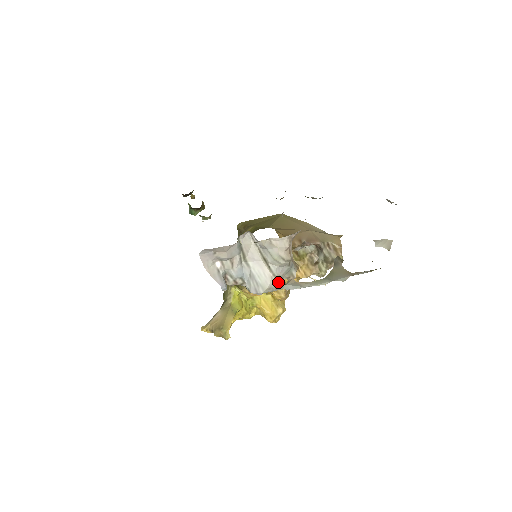
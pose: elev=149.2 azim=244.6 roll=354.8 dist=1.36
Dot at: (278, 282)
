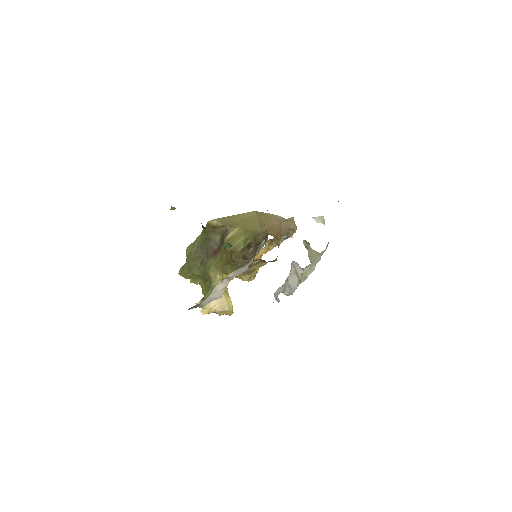
Dot at: occluded
